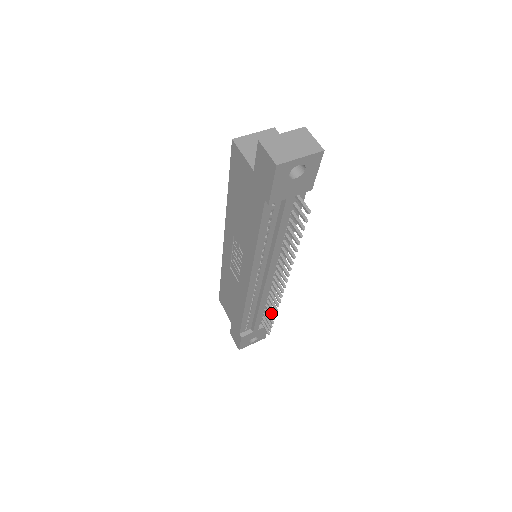
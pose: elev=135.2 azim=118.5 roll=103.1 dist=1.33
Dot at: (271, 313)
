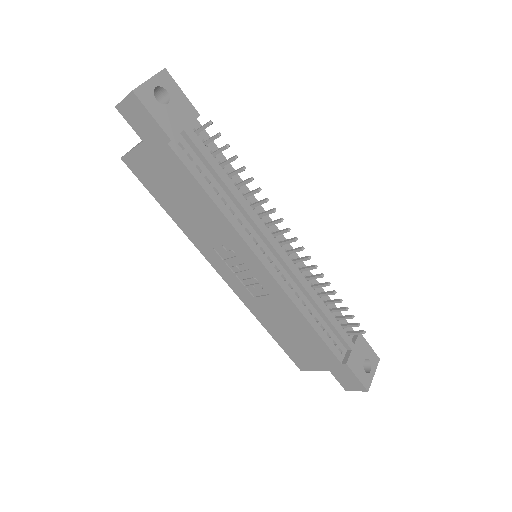
Dot at: (334, 300)
